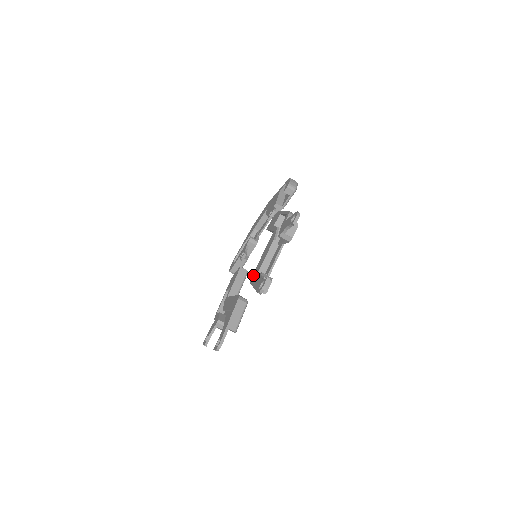
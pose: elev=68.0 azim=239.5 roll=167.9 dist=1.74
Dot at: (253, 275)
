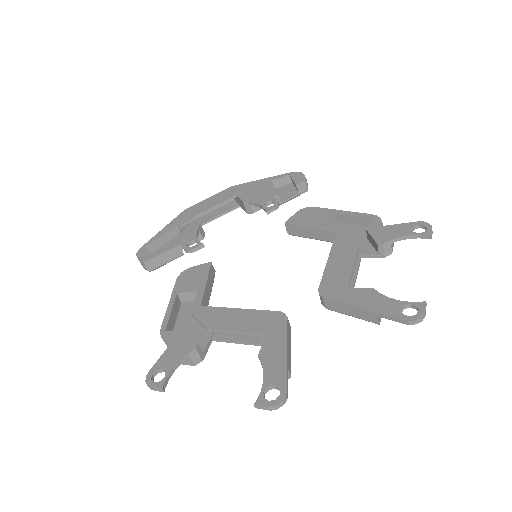
Dot at: (327, 287)
